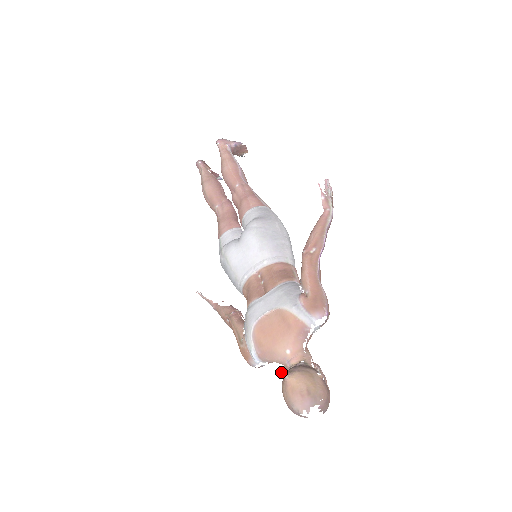
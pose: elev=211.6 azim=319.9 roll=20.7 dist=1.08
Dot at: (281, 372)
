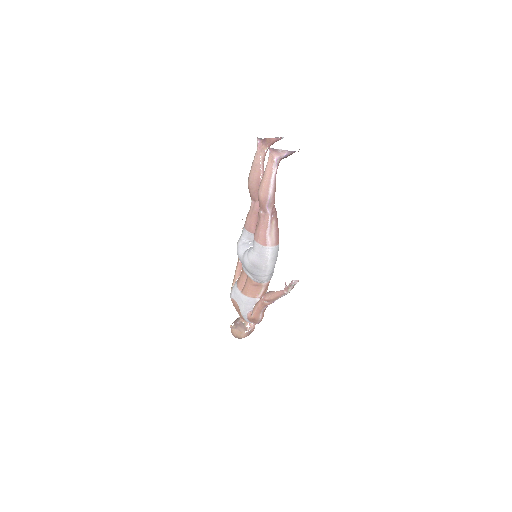
Dot at: occluded
